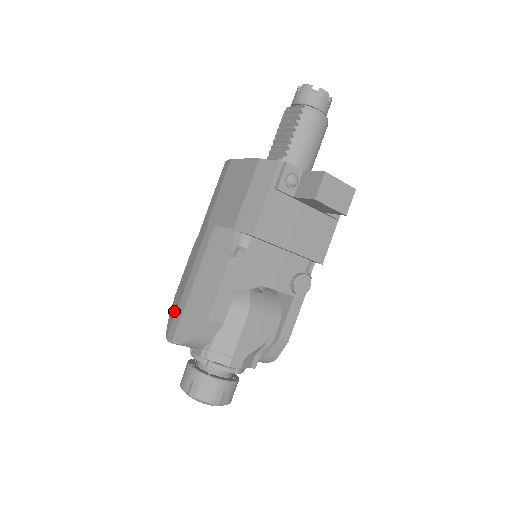
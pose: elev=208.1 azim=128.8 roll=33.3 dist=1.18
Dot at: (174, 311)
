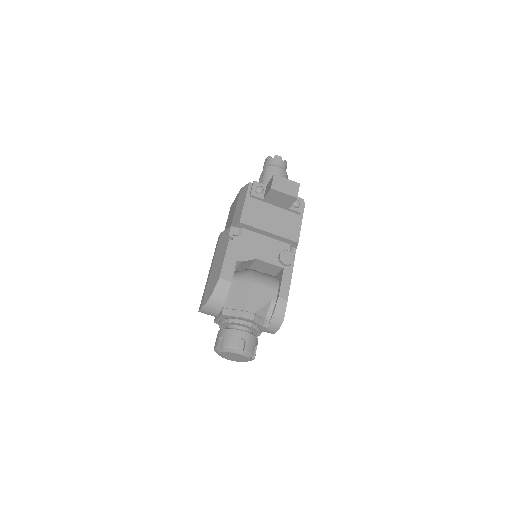
Dot at: occluded
